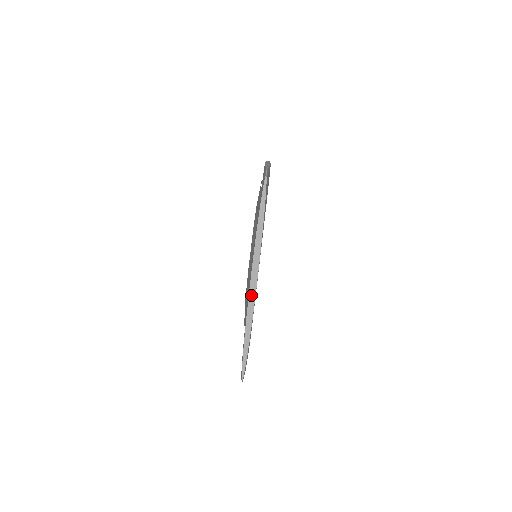
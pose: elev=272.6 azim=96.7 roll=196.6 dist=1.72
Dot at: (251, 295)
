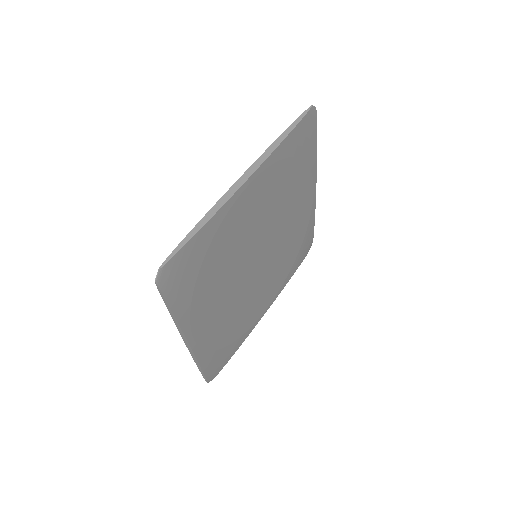
Dot at: (235, 186)
